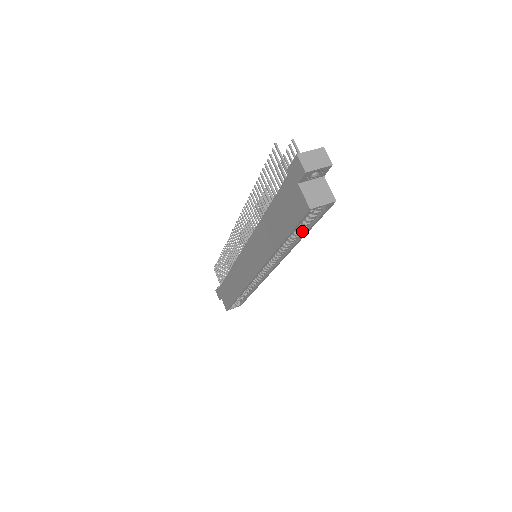
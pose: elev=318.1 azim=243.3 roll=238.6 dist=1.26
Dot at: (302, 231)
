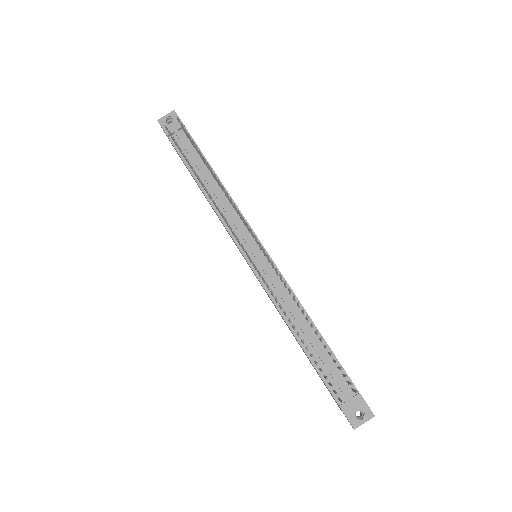
Dot at: occluded
